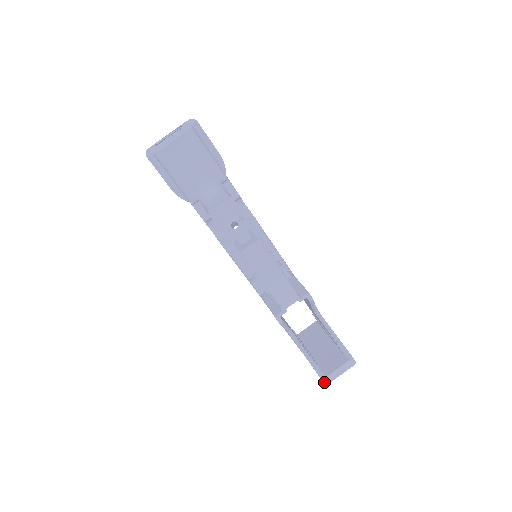
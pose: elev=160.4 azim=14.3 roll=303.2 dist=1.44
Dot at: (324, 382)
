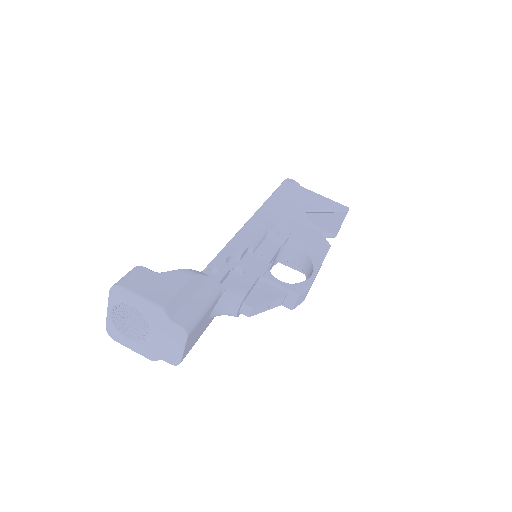
Dot at: occluded
